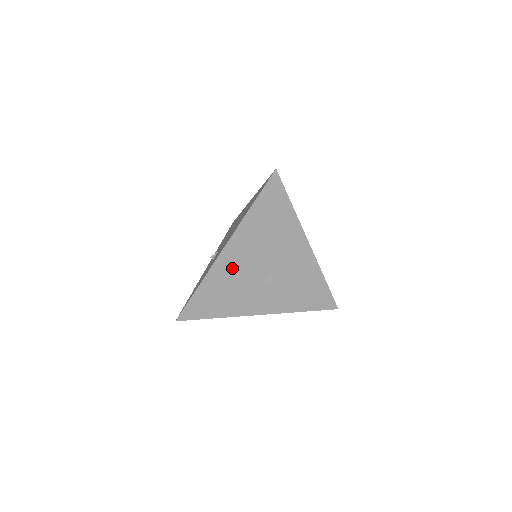
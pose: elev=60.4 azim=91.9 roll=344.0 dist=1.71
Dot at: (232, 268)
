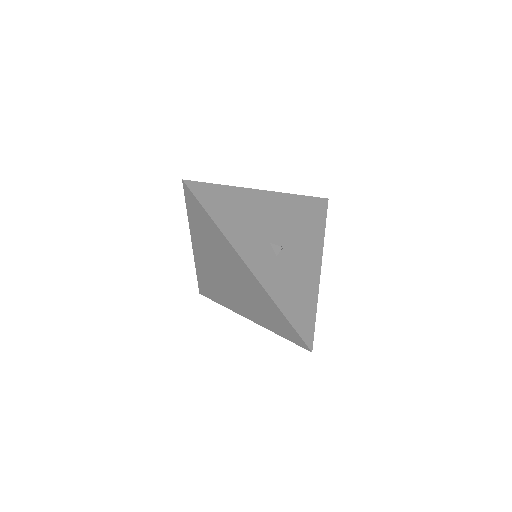
Dot at: (259, 207)
